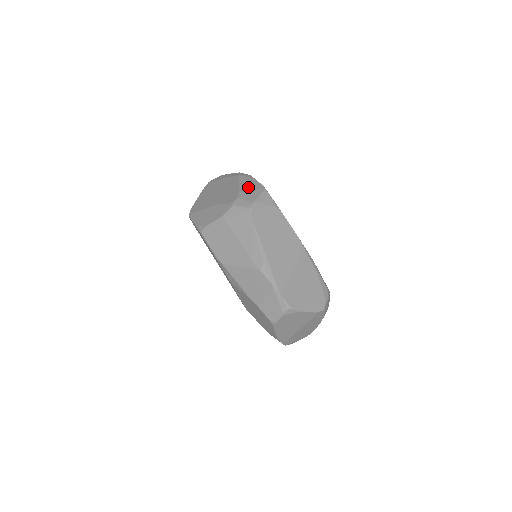
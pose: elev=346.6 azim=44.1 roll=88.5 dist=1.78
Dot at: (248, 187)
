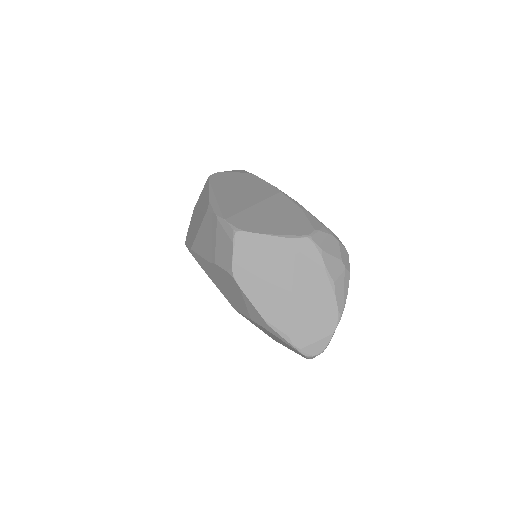
Dot at: occluded
